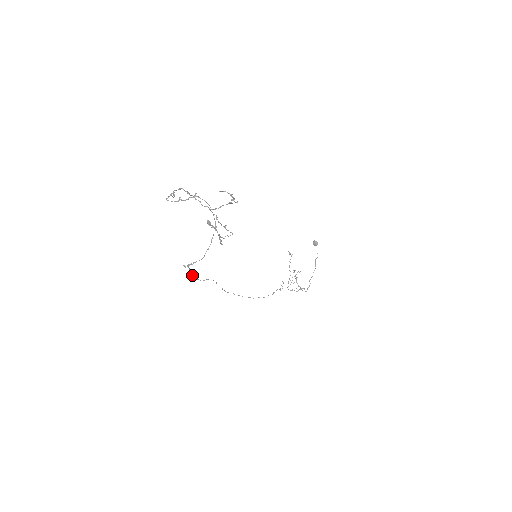
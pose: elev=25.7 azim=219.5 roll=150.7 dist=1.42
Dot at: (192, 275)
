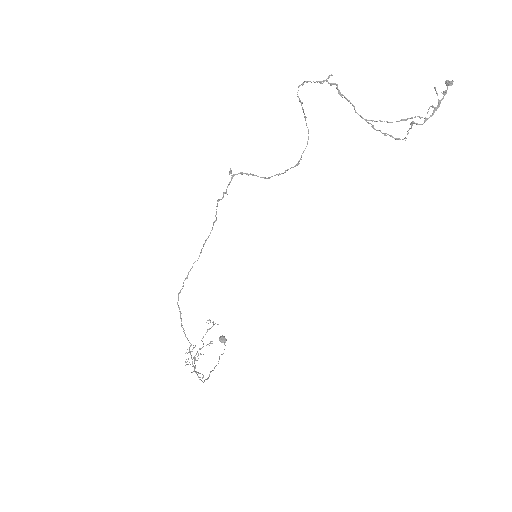
Dot at: (223, 192)
